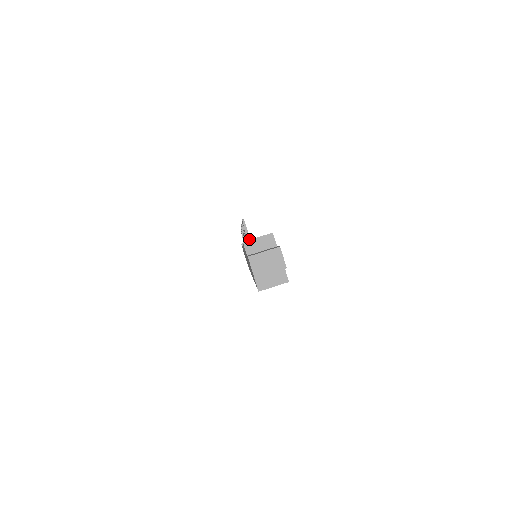
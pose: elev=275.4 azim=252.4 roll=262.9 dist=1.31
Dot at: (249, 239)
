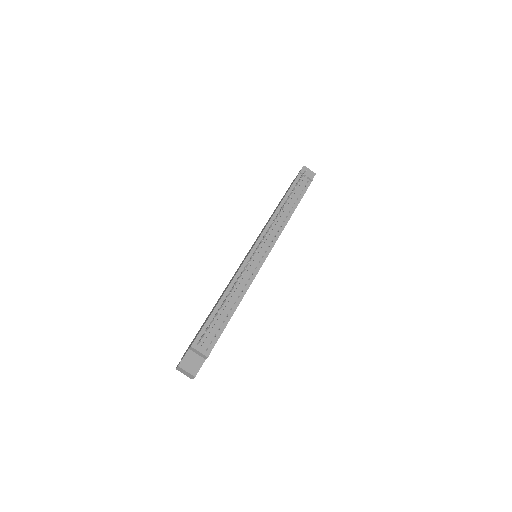
Dot at: (198, 344)
